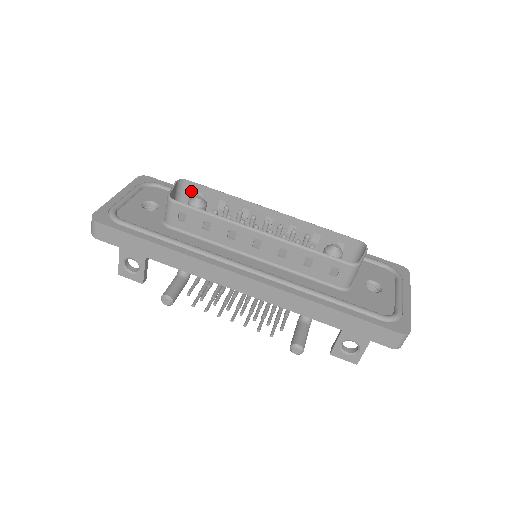
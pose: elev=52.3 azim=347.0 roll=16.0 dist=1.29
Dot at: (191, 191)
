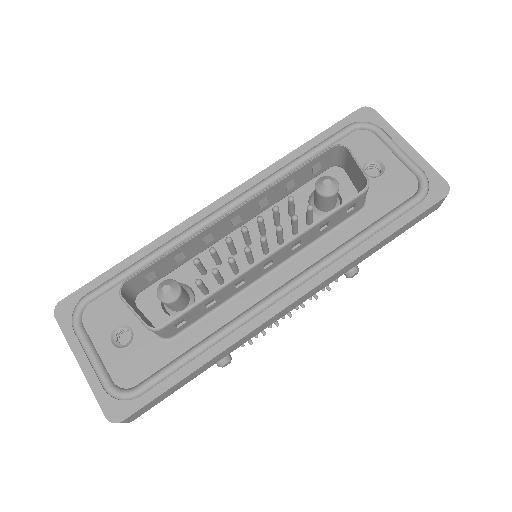
Dot at: (138, 281)
